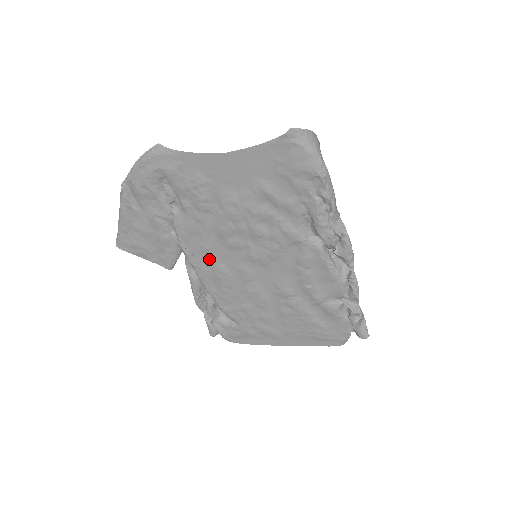
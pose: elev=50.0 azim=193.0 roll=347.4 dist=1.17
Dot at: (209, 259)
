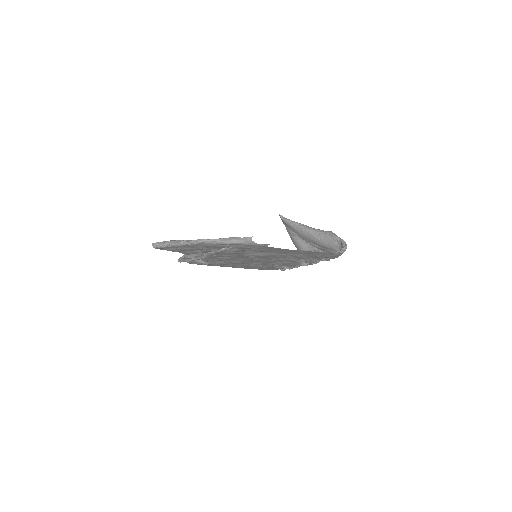
Dot at: (224, 256)
